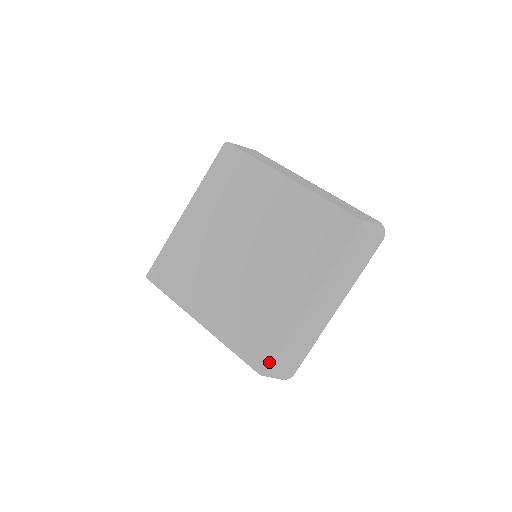
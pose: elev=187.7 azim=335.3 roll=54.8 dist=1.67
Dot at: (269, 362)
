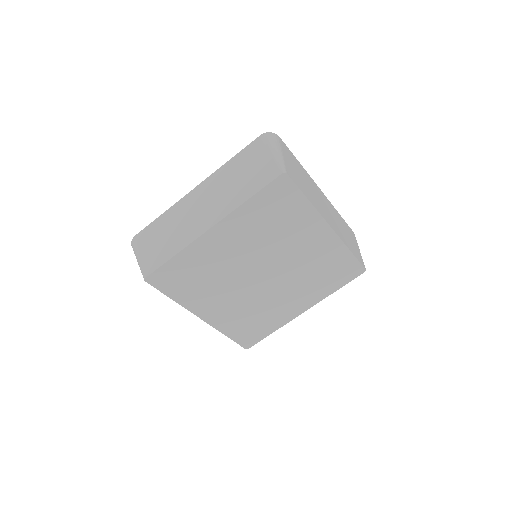
Dot at: (256, 343)
